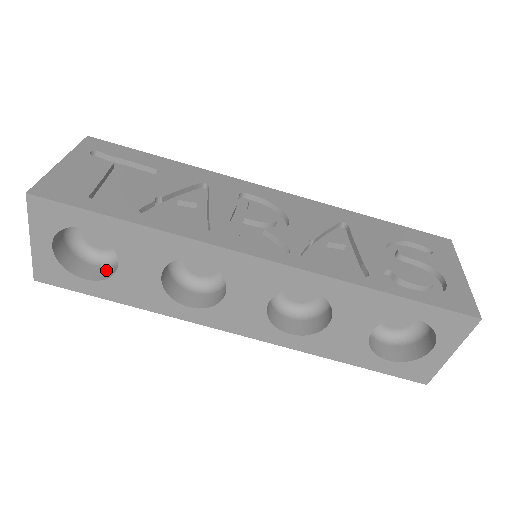
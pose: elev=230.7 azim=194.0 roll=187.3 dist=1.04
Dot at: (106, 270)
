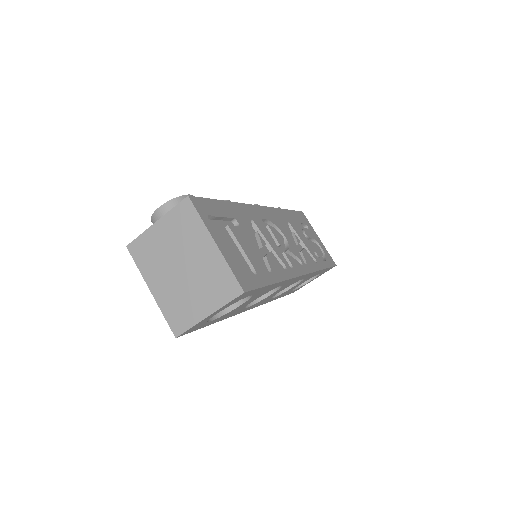
Dot at: occluded
